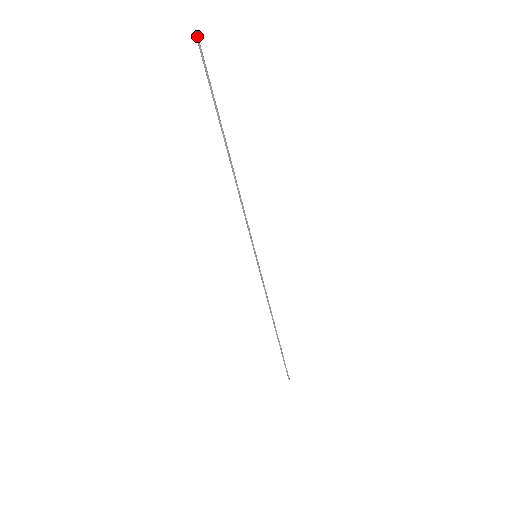
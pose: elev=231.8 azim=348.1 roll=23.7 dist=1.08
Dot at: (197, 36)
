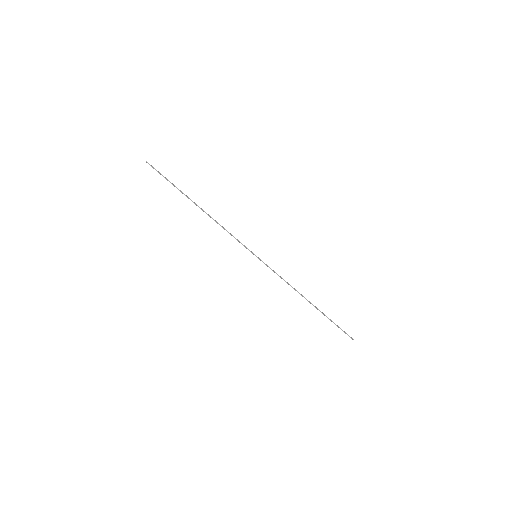
Dot at: (146, 162)
